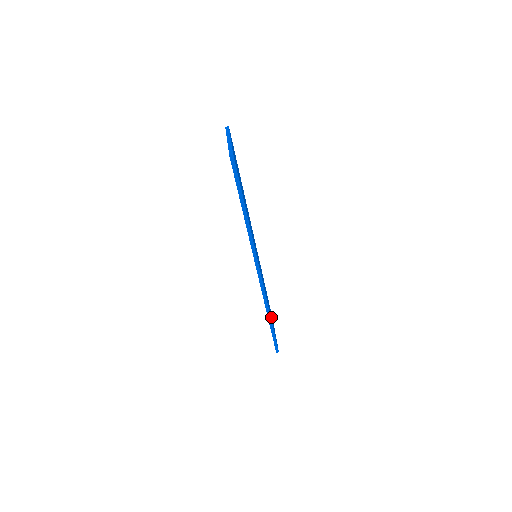
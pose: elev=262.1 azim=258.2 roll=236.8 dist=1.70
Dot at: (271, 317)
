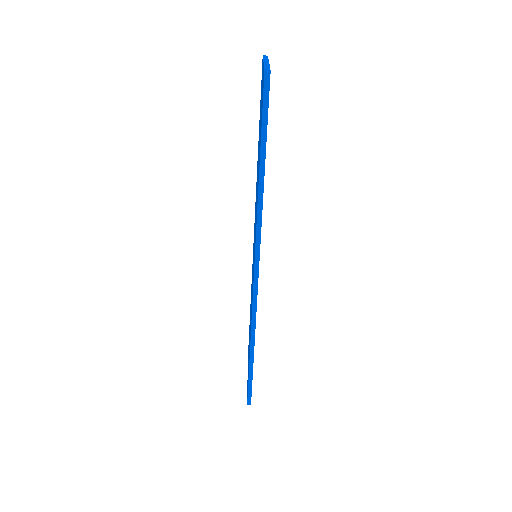
Dot at: occluded
